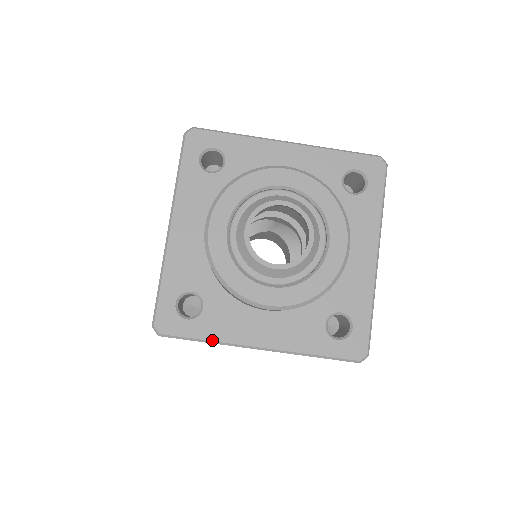
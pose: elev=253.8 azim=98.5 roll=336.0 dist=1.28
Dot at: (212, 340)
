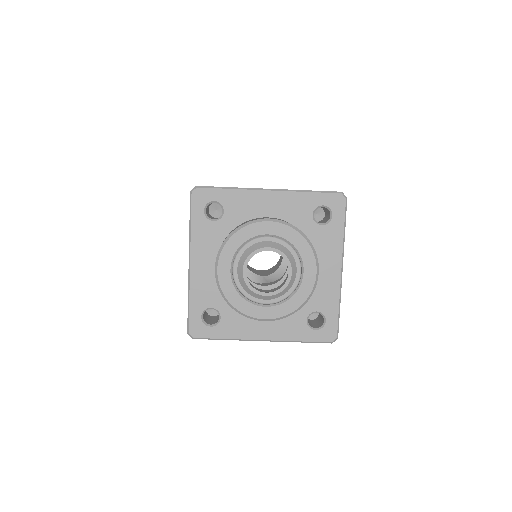
Dot at: (229, 338)
